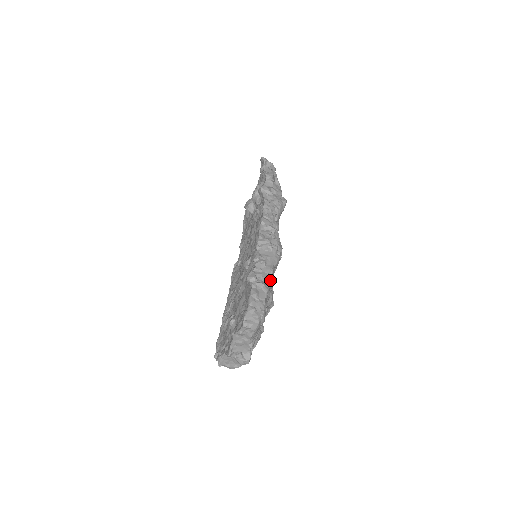
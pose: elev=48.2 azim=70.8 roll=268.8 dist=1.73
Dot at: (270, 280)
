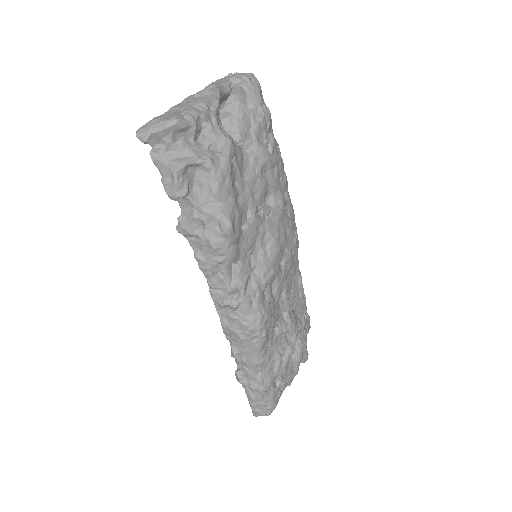
Dot at: (262, 371)
